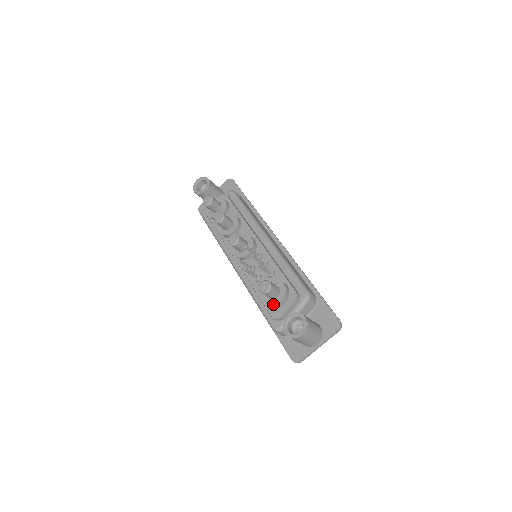
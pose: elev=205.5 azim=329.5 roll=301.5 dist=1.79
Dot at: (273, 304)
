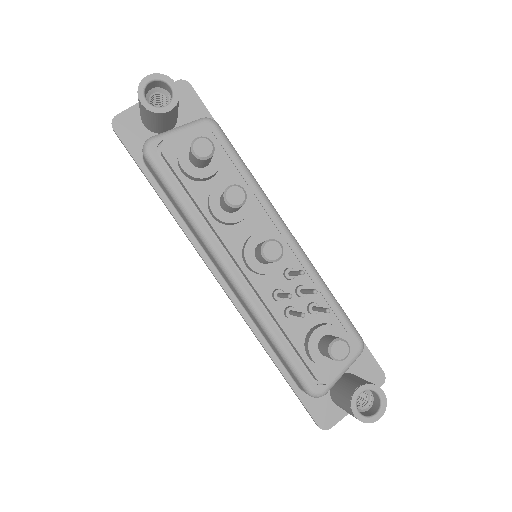
Dot at: (329, 365)
